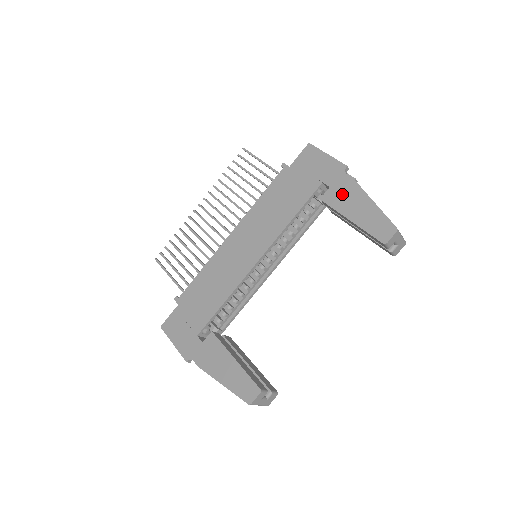
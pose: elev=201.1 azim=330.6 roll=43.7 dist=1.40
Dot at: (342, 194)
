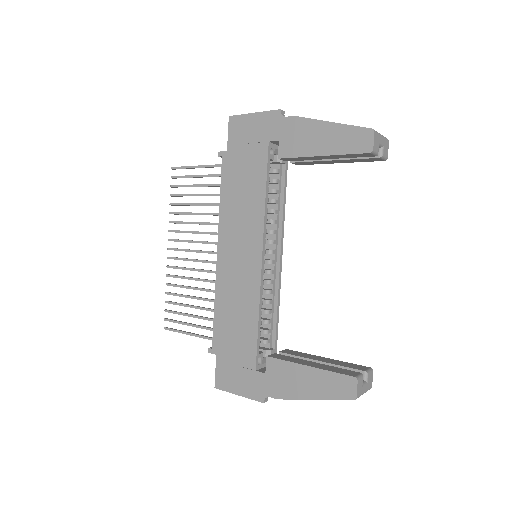
Dot at: (295, 138)
